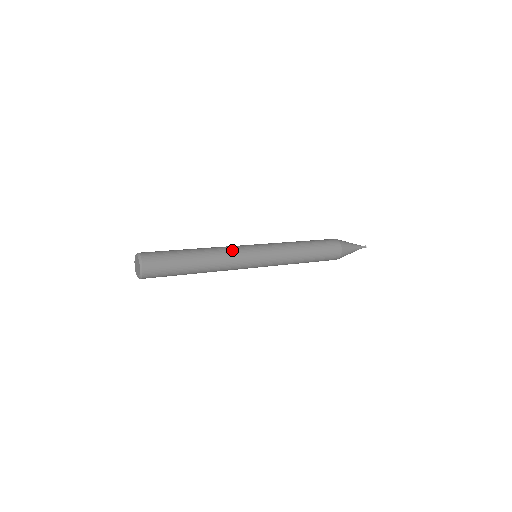
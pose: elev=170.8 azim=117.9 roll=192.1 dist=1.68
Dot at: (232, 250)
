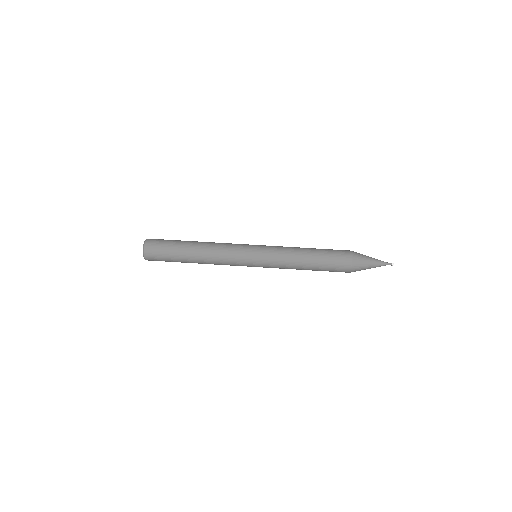
Dot at: (227, 264)
